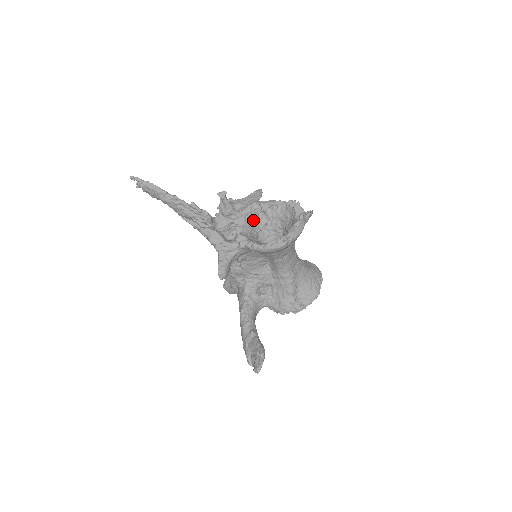
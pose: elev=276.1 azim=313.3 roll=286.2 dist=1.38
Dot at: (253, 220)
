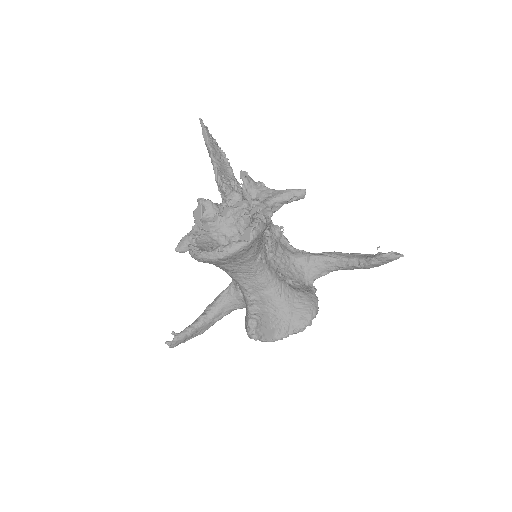
Dot at: (238, 217)
